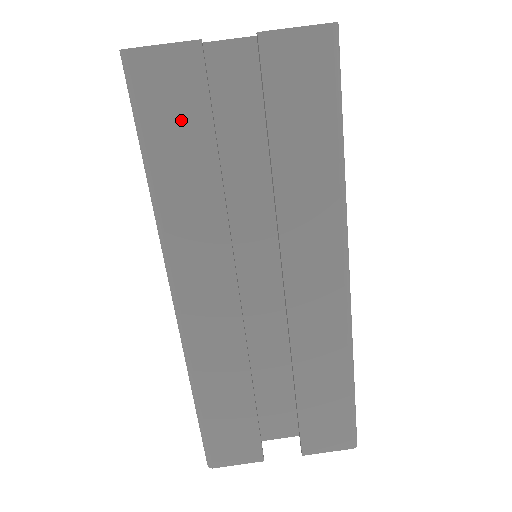
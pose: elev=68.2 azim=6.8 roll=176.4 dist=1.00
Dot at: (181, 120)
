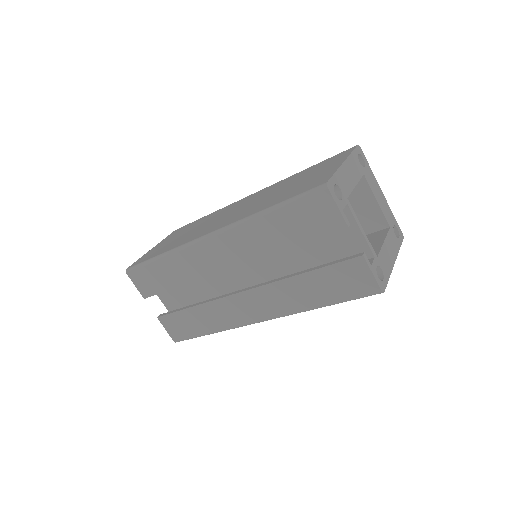
Dot at: (303, 224)
